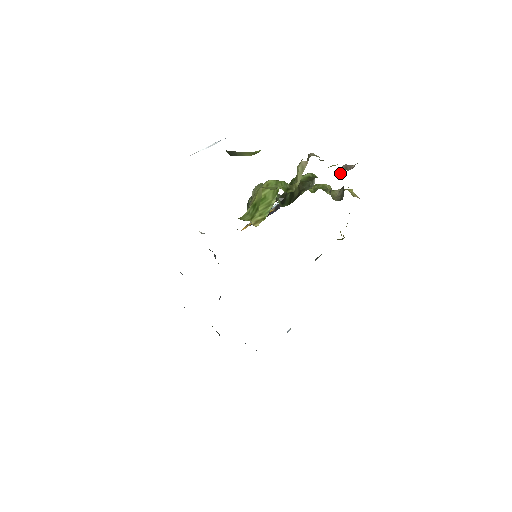
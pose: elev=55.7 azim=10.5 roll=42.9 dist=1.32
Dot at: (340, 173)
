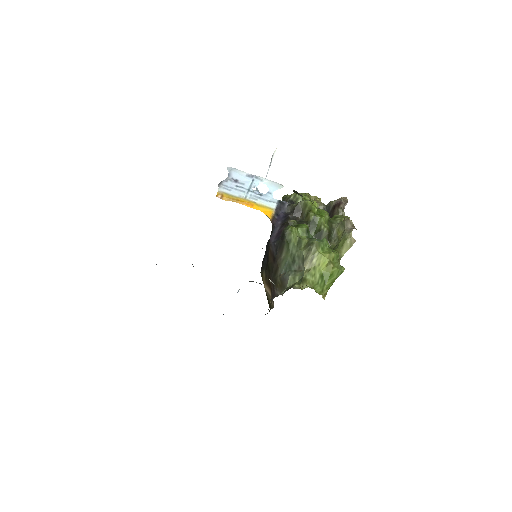
Dot at: (334, 204)
